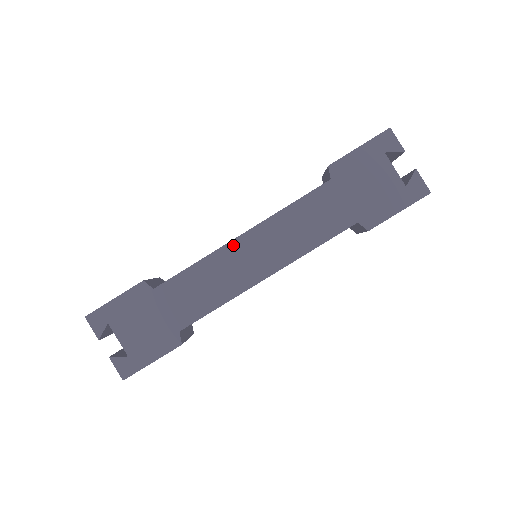
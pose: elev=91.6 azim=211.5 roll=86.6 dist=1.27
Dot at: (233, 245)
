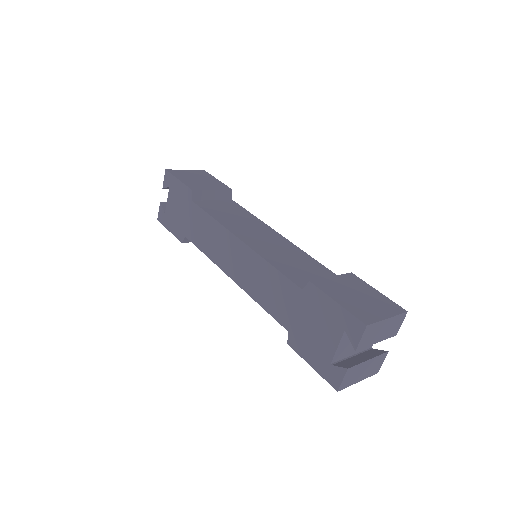
Dot at: (233, 238)
